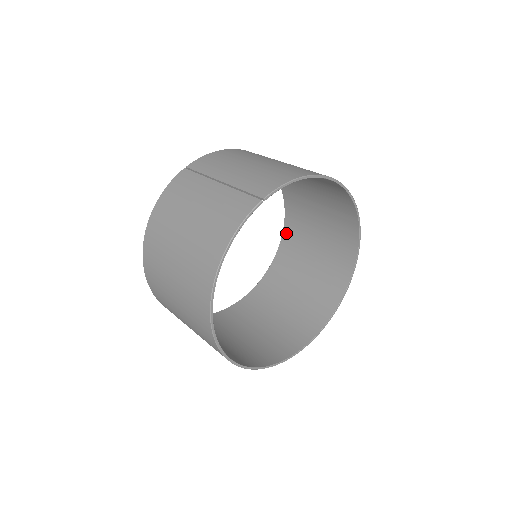
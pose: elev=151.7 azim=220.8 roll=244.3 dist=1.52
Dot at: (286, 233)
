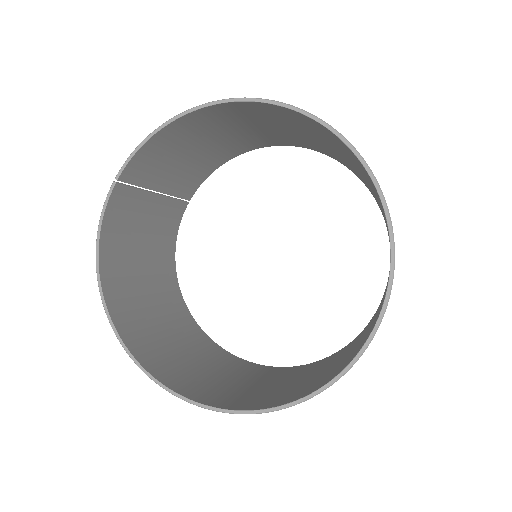
Dot at: (382, 214)
